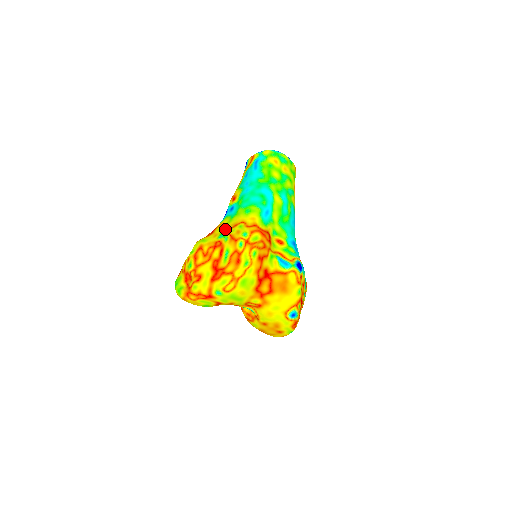
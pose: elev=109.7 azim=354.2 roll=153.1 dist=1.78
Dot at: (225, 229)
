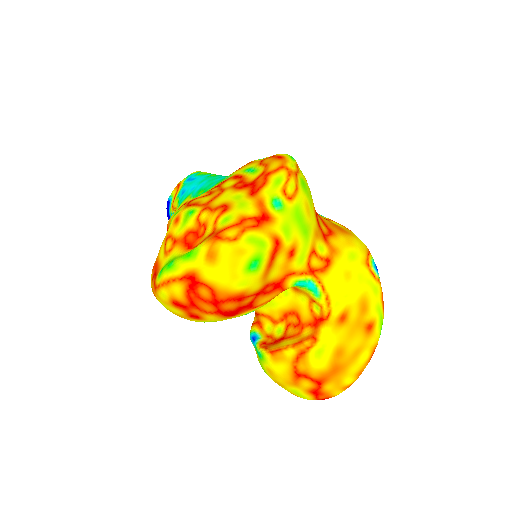
Dot at: occluded
